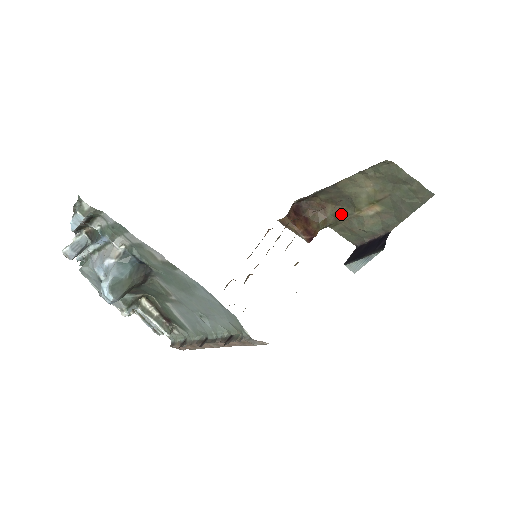
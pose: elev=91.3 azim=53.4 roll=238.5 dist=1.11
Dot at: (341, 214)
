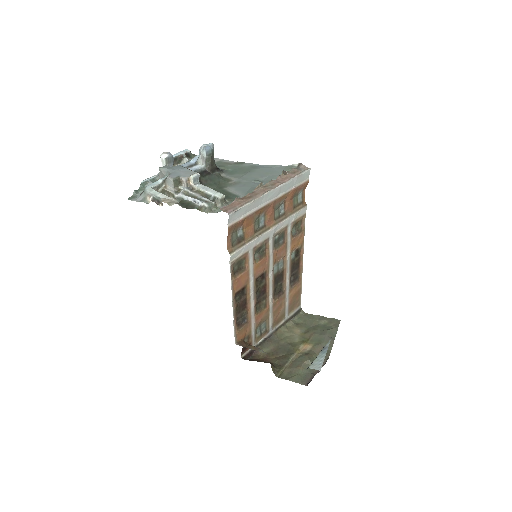
Dot at: (284, 359)
